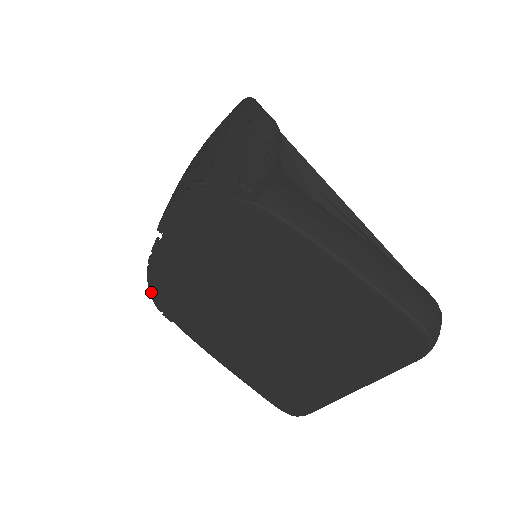
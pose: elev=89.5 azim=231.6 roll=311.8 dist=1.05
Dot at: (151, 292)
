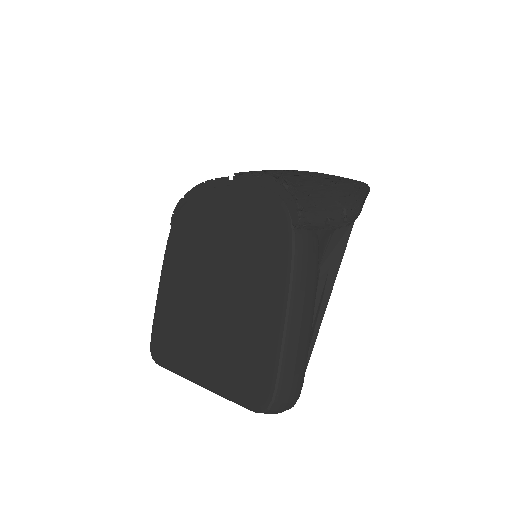
Dot at: (185, 196)
